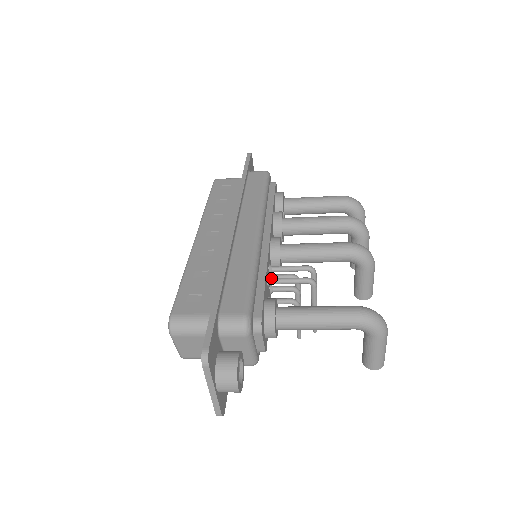
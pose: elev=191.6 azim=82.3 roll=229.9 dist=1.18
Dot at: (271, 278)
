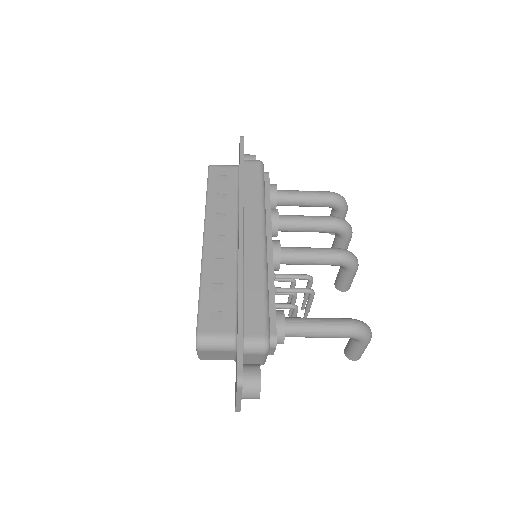
Dot at: (277, 288)
